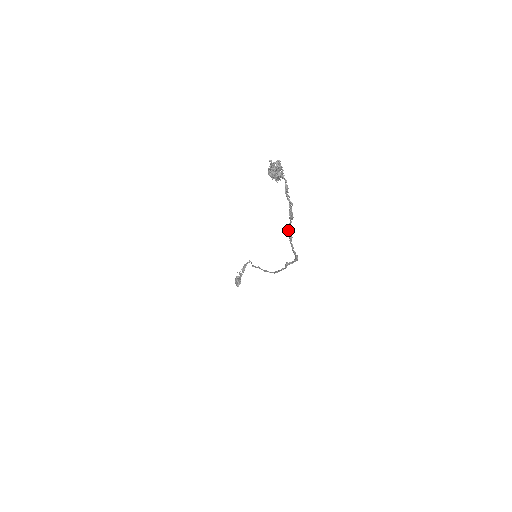
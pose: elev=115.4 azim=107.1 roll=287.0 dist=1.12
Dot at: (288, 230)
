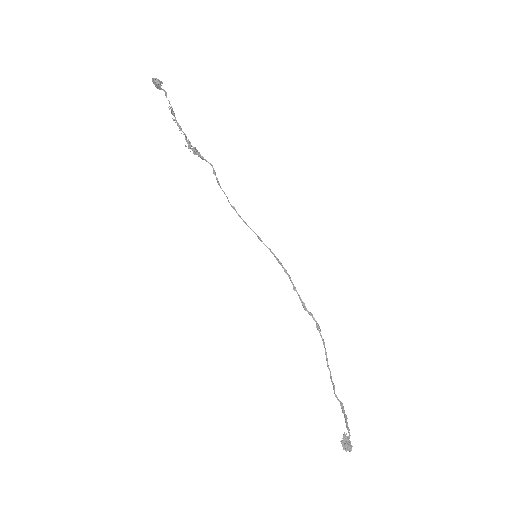
Dot at: (335, 394)
